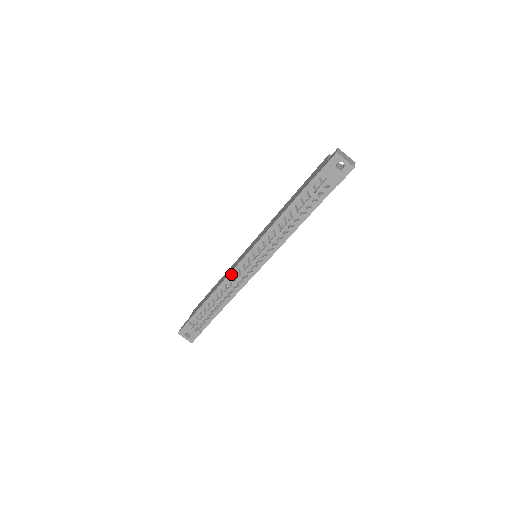
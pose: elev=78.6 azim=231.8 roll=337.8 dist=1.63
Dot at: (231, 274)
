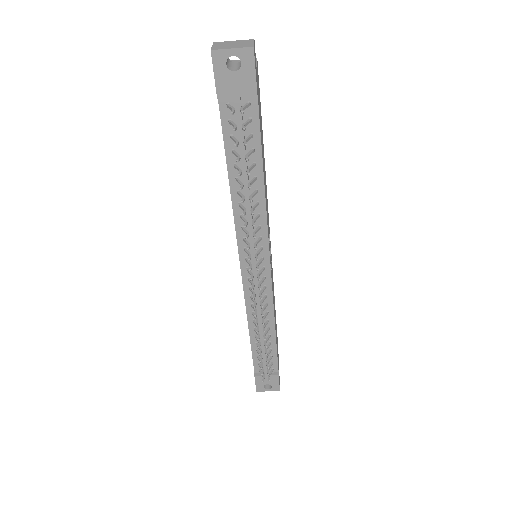
Dot at: (246, 299)
